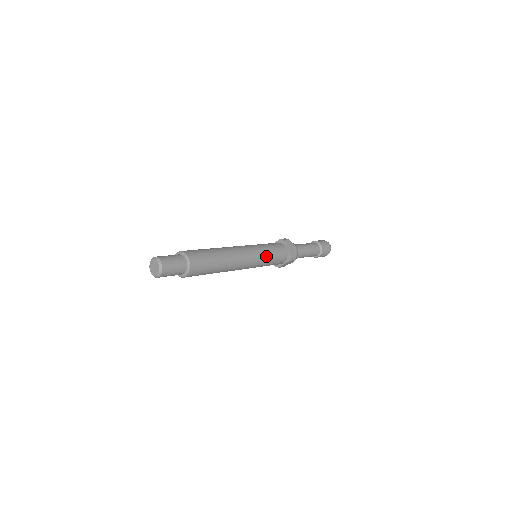
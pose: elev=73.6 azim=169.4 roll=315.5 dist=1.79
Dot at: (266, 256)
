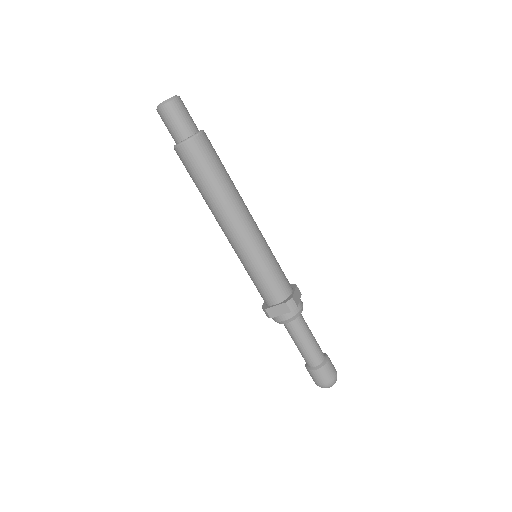
Dot at: (268, 258)
